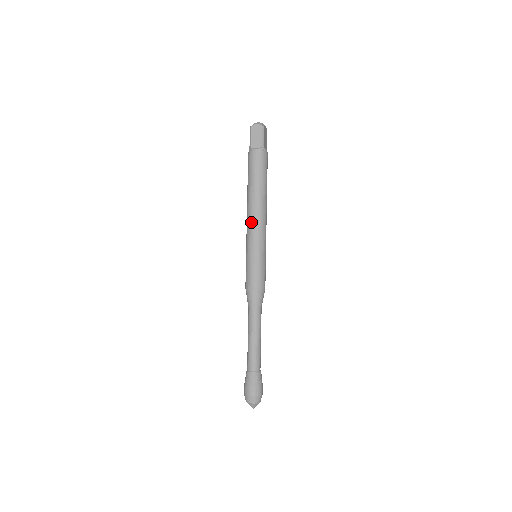
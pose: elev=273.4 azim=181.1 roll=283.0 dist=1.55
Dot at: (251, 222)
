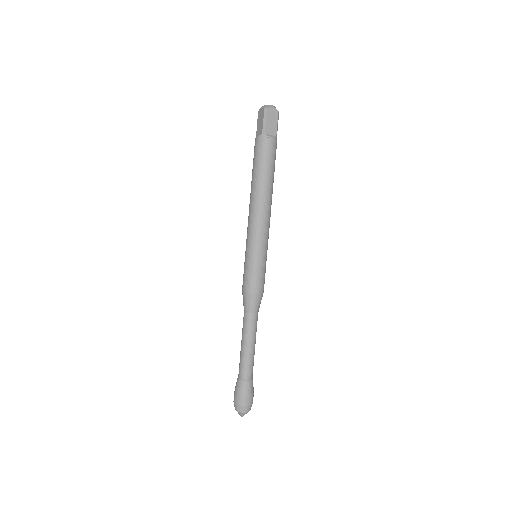
Dot at: (248, 219)
